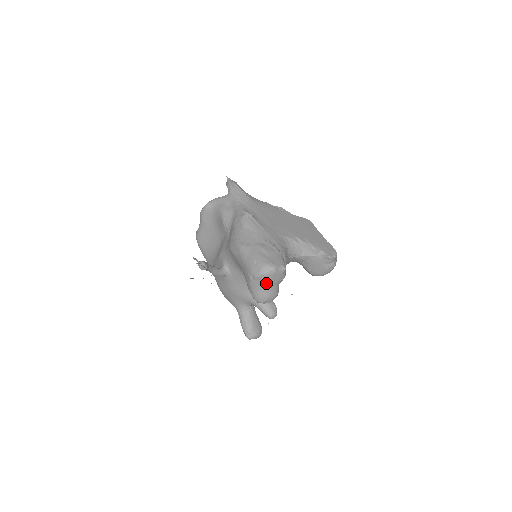
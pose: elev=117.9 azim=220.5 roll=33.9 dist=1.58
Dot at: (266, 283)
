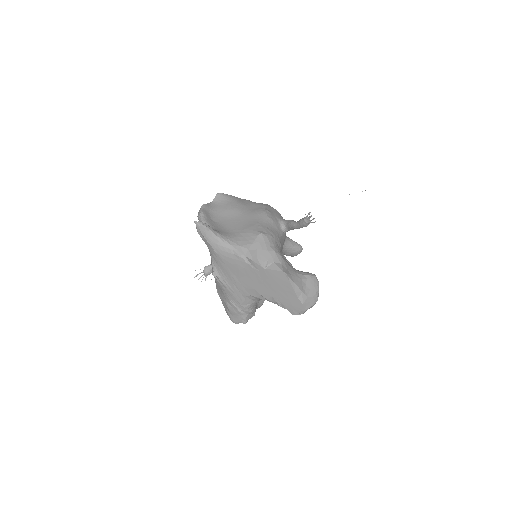
Dot at: occluded
